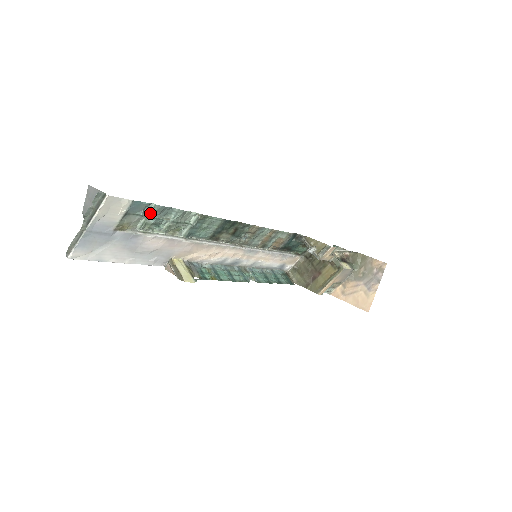
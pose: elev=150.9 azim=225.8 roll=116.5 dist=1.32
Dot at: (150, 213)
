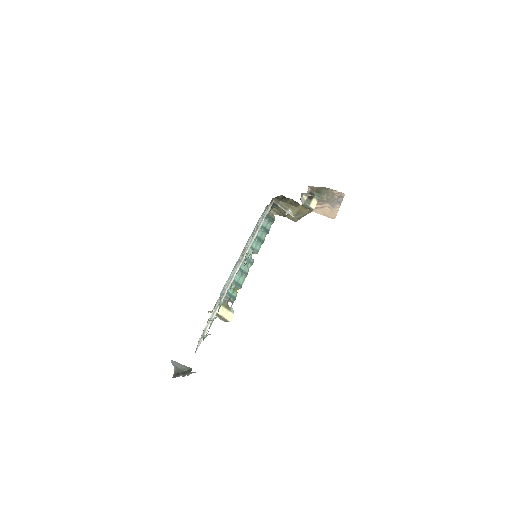
Dot at: occluded
